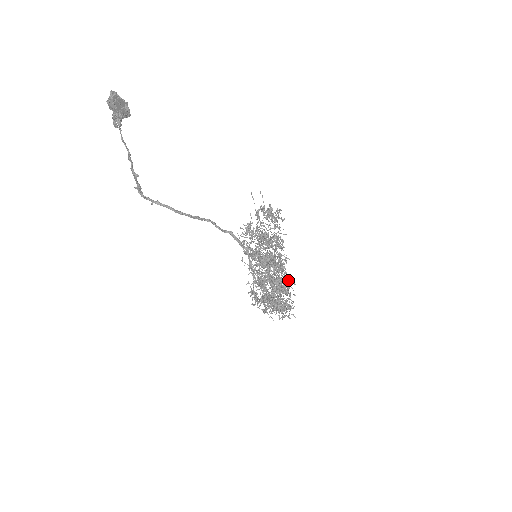
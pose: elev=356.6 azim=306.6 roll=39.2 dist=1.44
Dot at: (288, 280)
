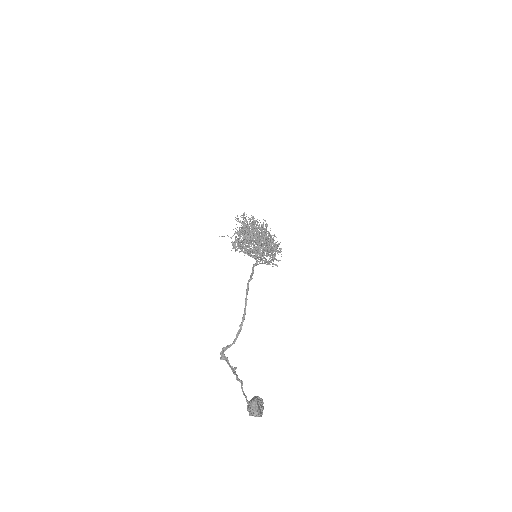
Dot at: occluded
